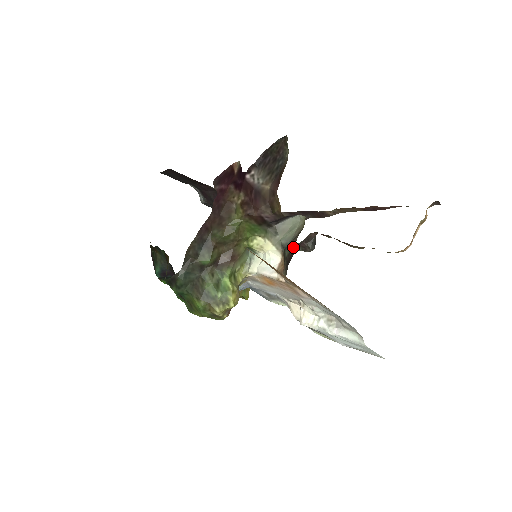
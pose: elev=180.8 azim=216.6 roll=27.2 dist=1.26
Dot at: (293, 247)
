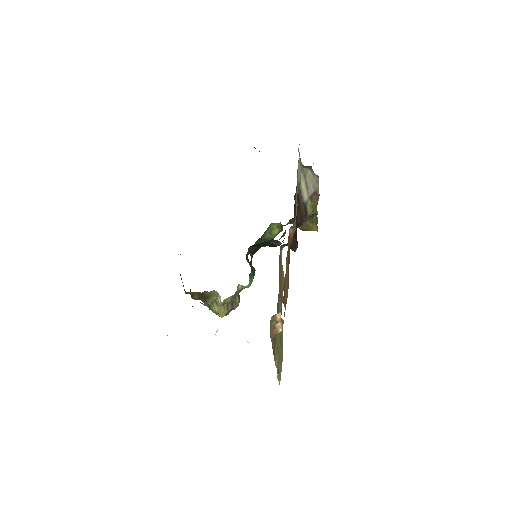
Dot at: occluded
